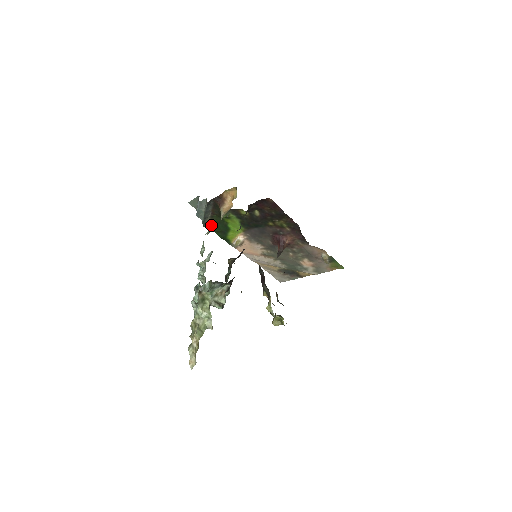
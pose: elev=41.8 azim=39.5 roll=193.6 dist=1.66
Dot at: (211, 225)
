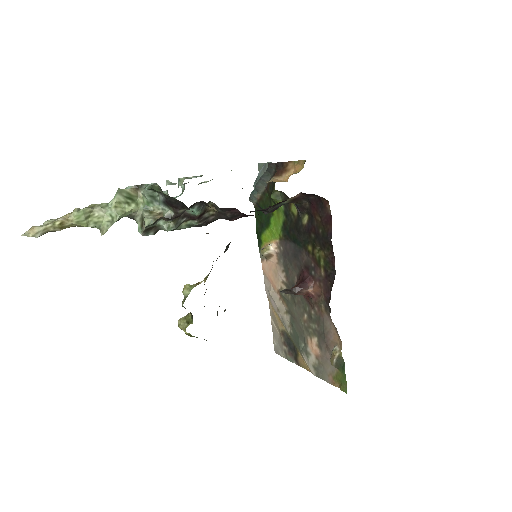
Dot at: occluded
